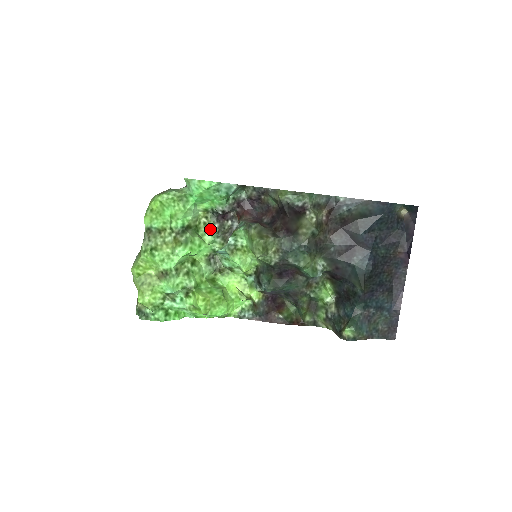
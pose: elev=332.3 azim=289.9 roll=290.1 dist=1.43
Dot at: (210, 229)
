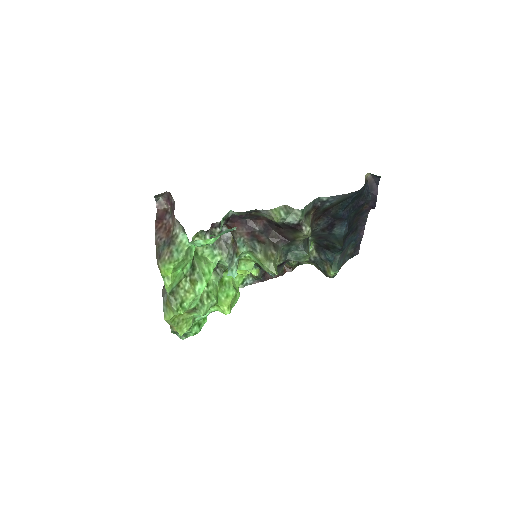
Dot at: (206, 245)
